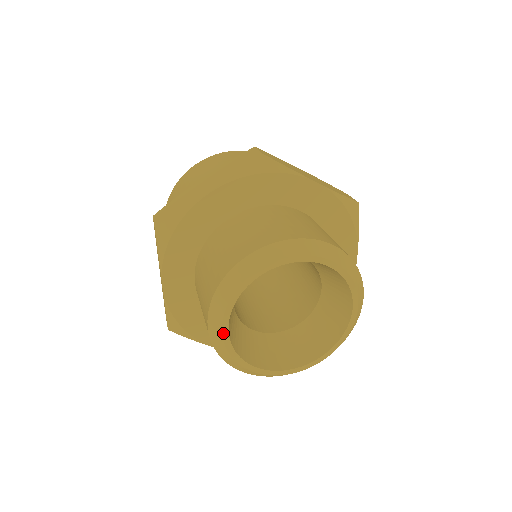
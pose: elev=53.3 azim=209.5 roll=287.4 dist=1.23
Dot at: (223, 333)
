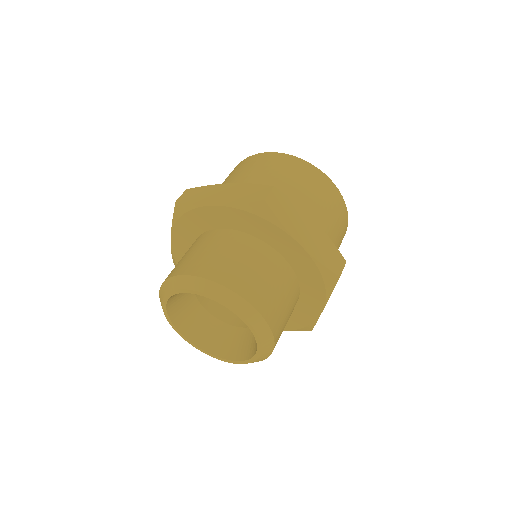
Dot at: (163, 305)
